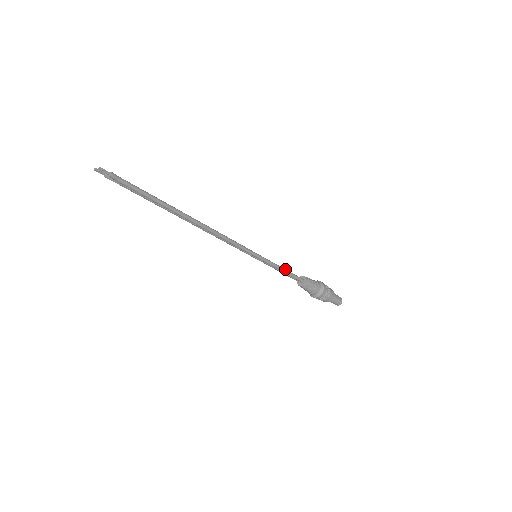
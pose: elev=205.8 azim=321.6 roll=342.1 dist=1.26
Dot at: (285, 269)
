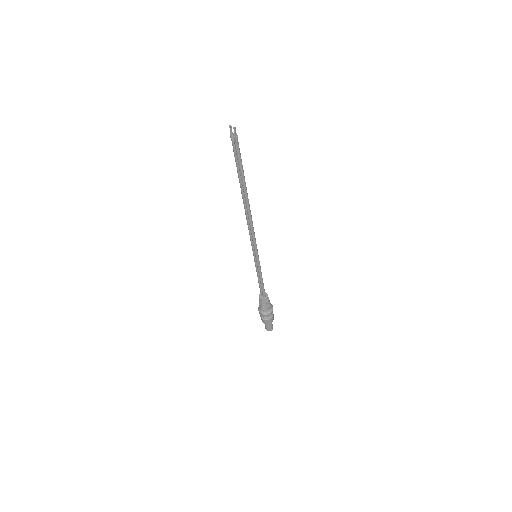
Dot at: occluded
